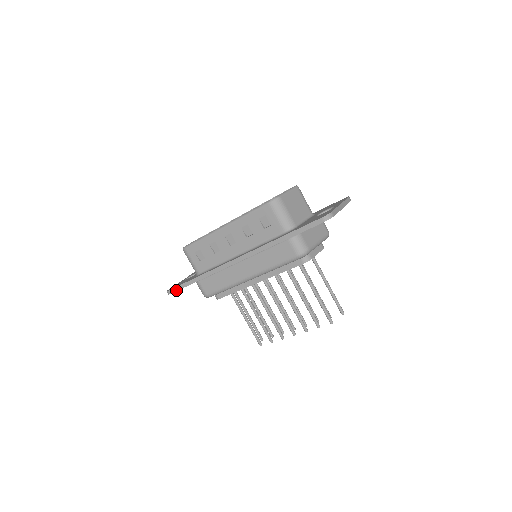
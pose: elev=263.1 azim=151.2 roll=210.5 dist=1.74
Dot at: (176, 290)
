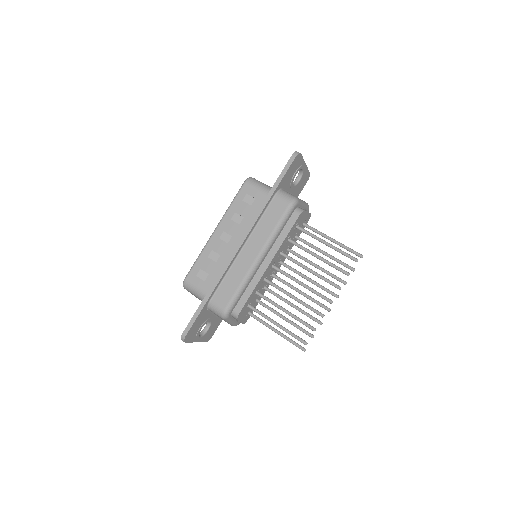
Dot at: (191, 325)
